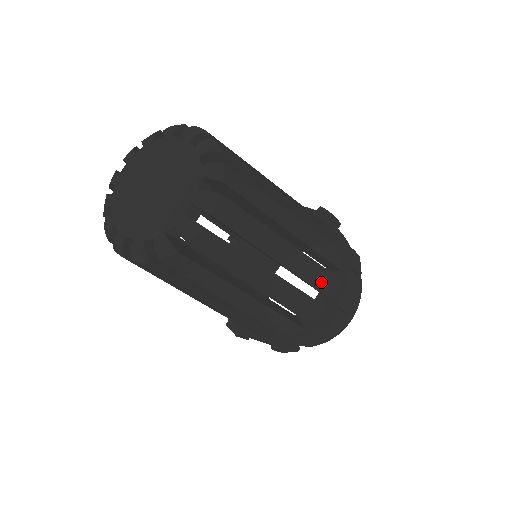
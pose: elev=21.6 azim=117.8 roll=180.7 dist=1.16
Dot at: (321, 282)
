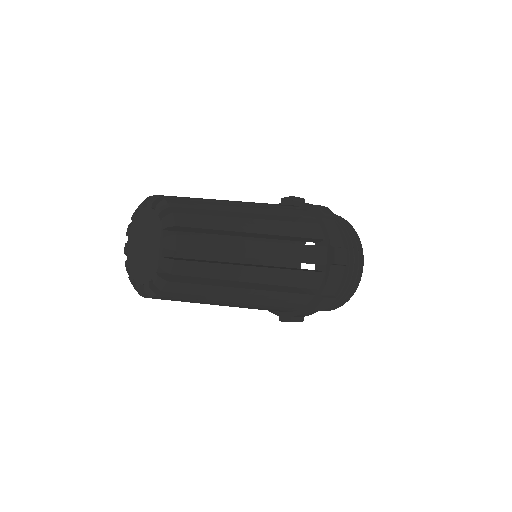
Dot at: (299, 281)
